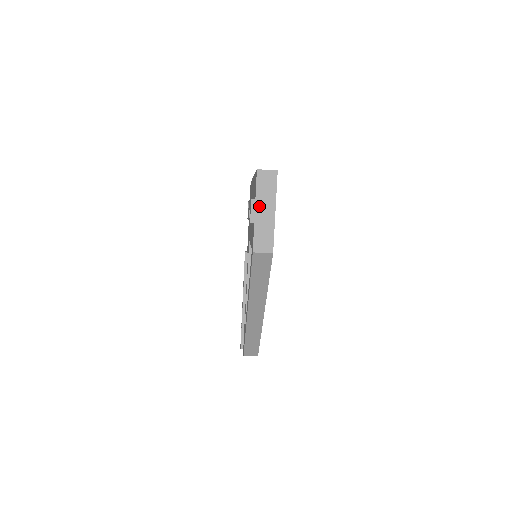
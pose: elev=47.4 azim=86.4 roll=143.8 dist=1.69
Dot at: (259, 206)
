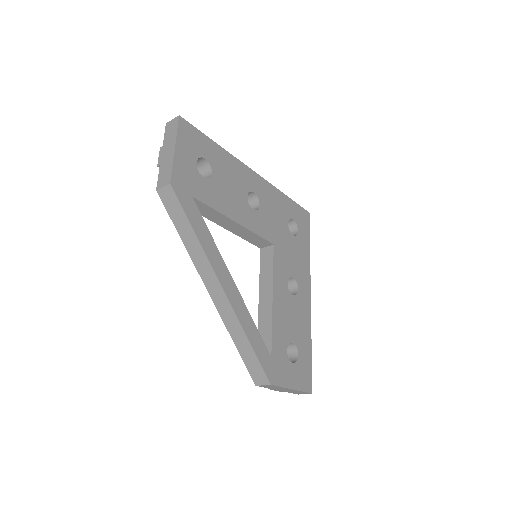
Dot at: (164, 150)
